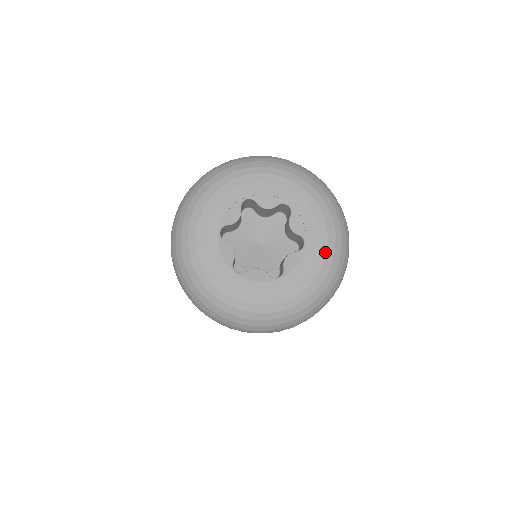
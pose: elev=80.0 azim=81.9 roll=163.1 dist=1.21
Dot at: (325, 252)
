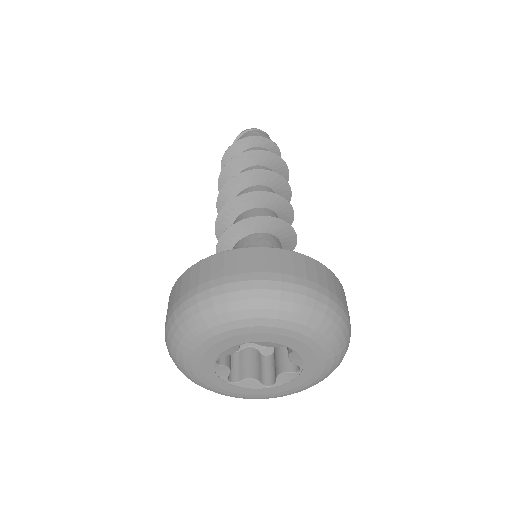
Dot at: (311, 341)
